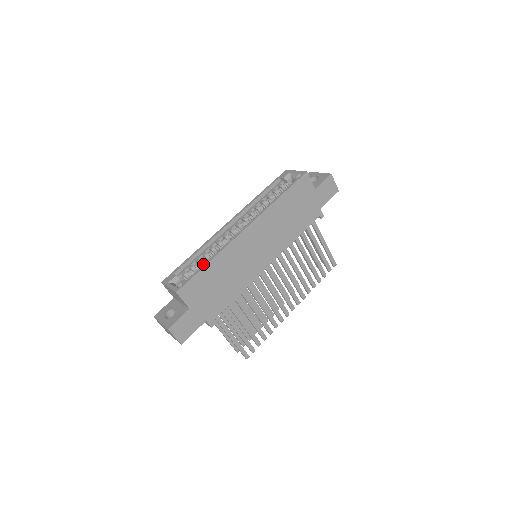
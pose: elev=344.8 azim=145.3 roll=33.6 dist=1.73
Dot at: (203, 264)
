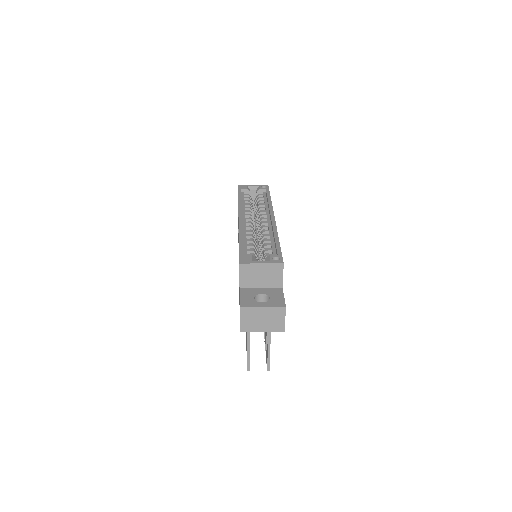
Dot at: (266, 245)
